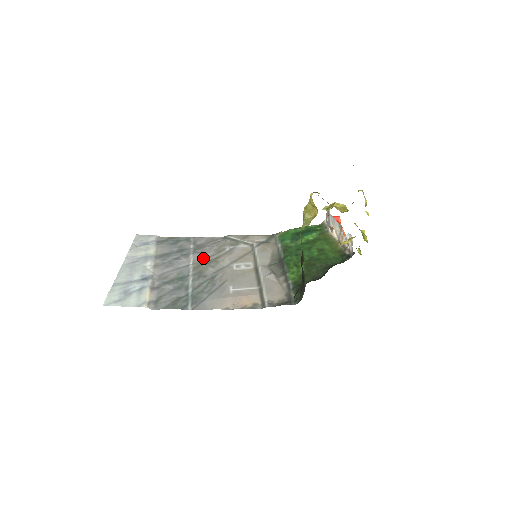
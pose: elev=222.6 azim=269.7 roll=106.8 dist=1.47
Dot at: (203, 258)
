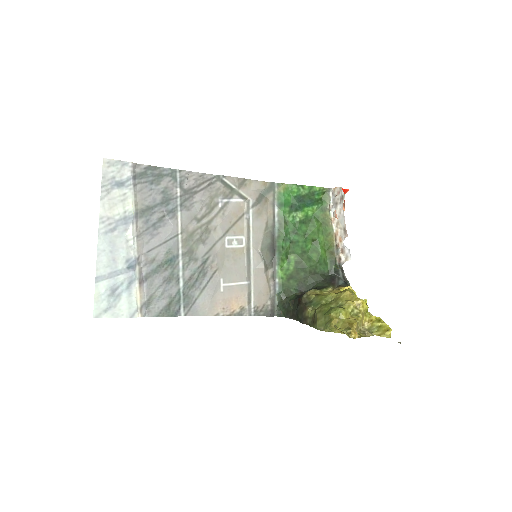
Dot at: (193, 222)
